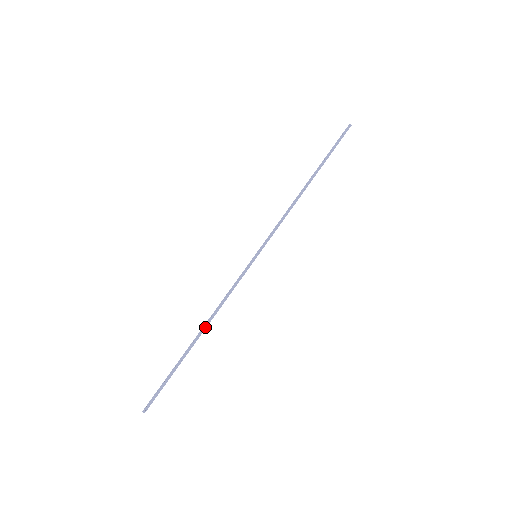
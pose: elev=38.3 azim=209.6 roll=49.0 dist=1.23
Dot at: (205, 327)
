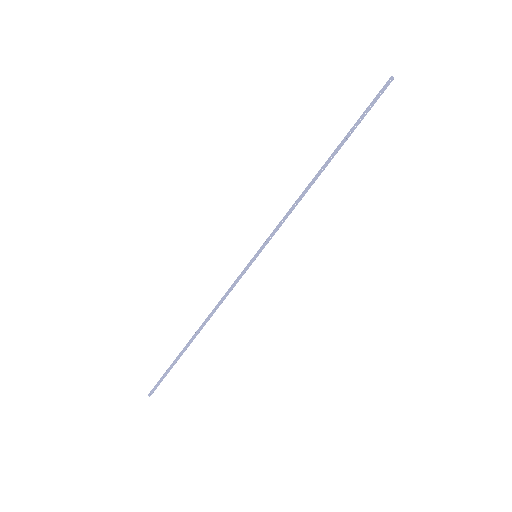
Dot at: (202, 327)
